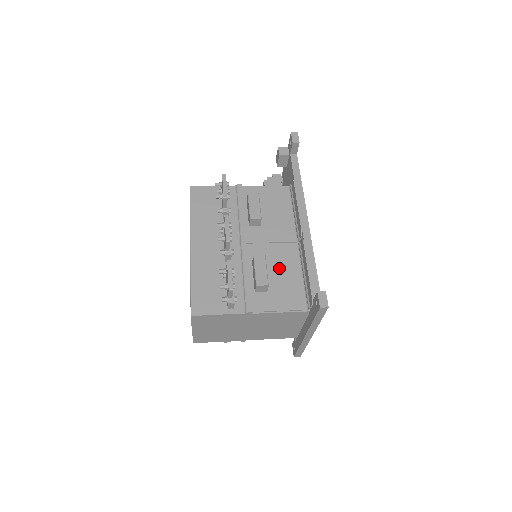
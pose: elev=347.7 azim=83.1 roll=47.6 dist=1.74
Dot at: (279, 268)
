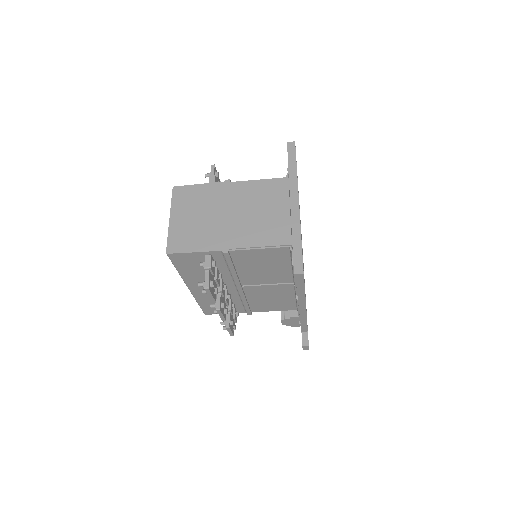
Dot at: occluded
